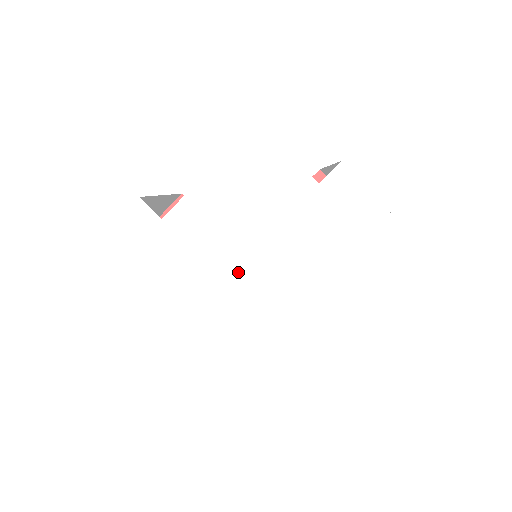
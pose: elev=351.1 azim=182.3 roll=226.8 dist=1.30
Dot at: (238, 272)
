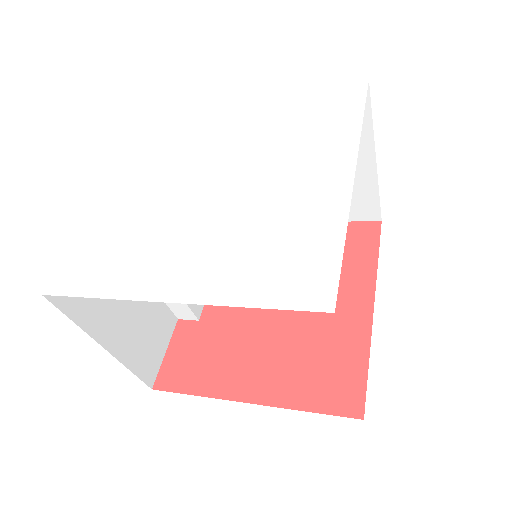
Dot at: (211, 194)
